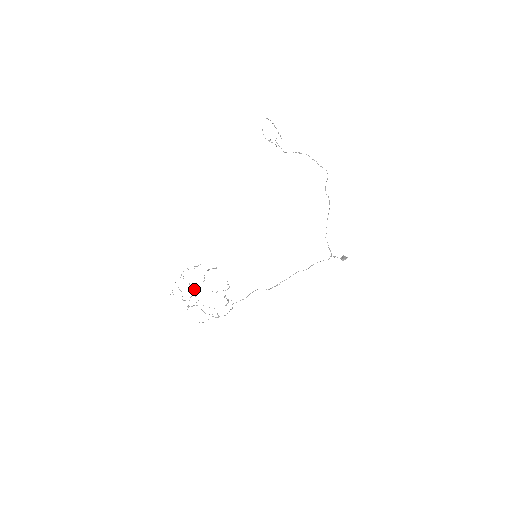
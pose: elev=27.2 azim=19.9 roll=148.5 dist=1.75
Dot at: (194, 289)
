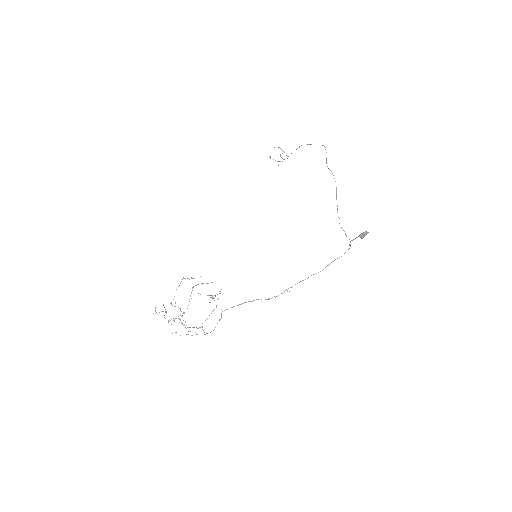
Dot at: (184, 313)
